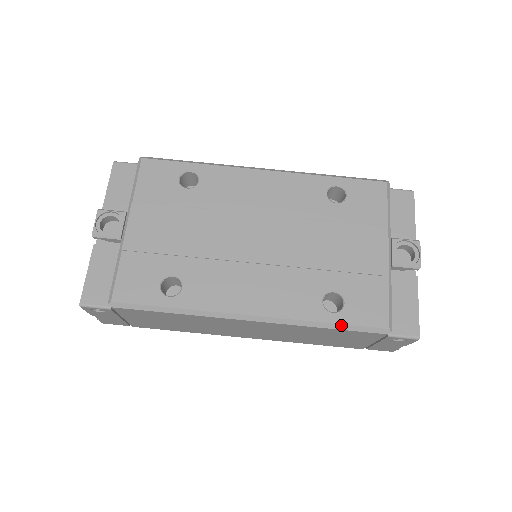
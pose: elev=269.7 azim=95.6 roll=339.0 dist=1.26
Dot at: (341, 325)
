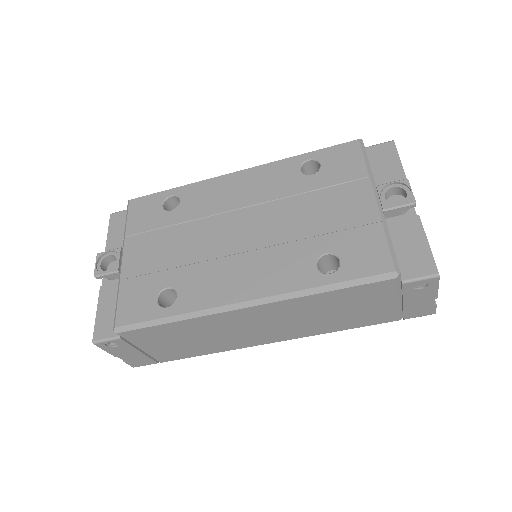
Dot at: (341, 283)
